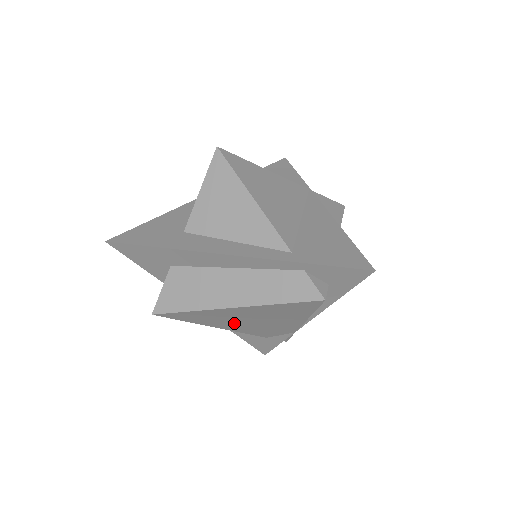
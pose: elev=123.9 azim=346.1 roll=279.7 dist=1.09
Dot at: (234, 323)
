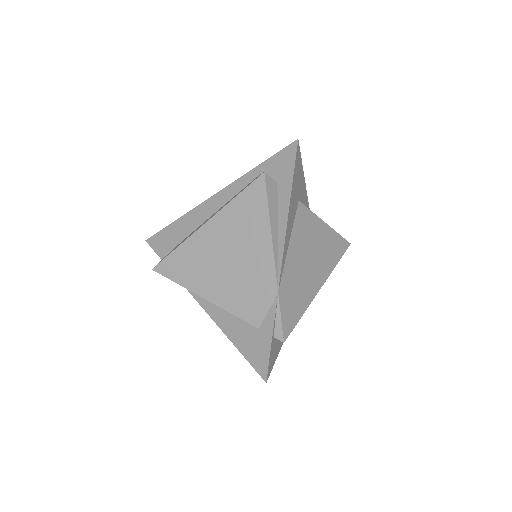
Dot at: (216, 276)
